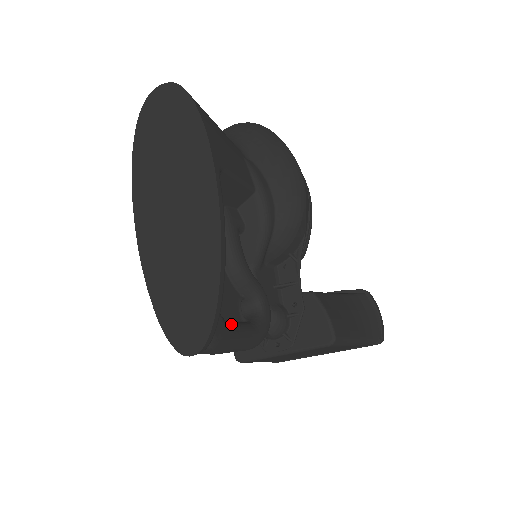
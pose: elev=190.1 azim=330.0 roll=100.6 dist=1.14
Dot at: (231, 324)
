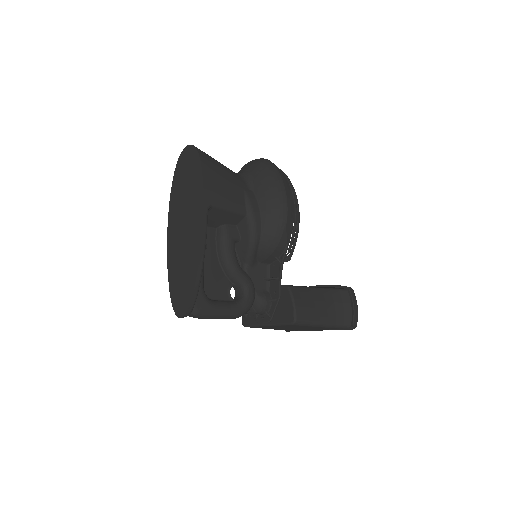
Dot at: (215, 302)
